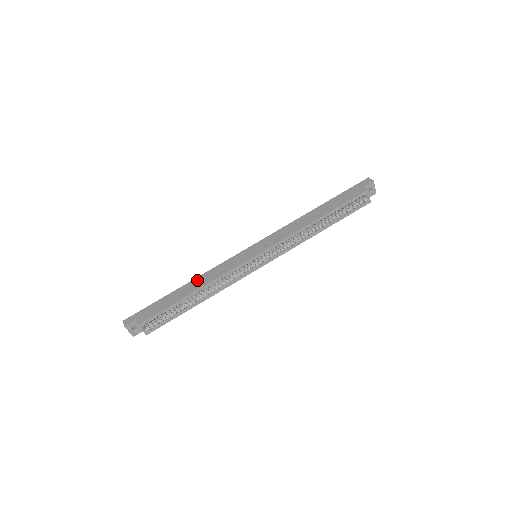
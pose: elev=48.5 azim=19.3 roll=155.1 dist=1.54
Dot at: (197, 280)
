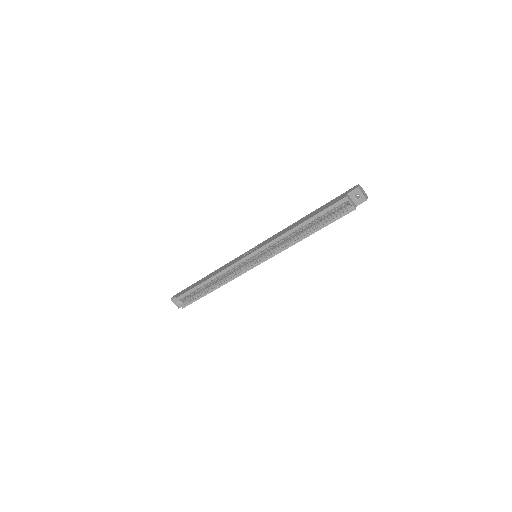
Dot at: (215, 271)
